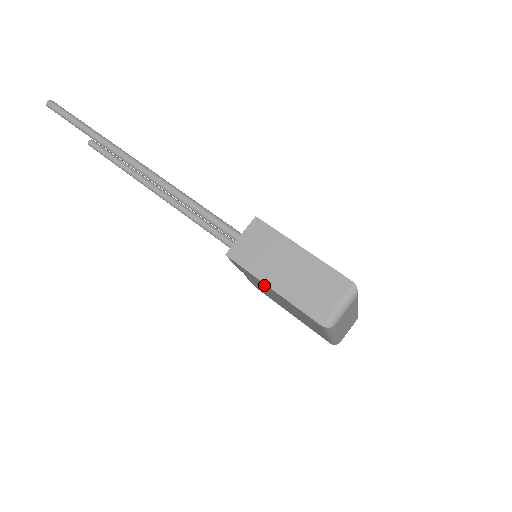
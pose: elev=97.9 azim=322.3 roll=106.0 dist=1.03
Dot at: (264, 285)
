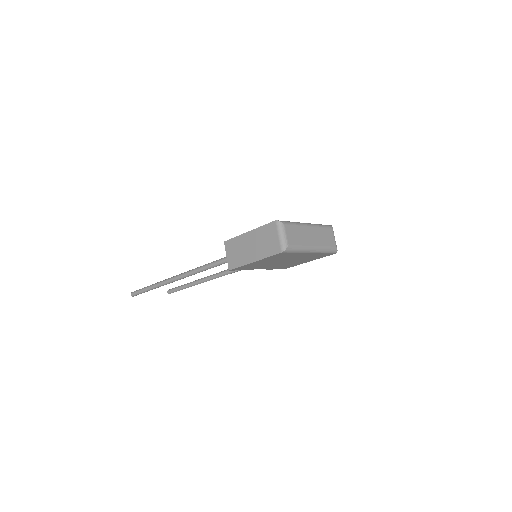
Dot at: (255, 264)
